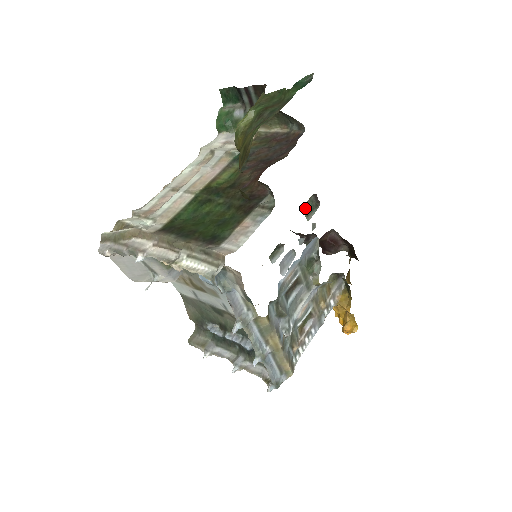
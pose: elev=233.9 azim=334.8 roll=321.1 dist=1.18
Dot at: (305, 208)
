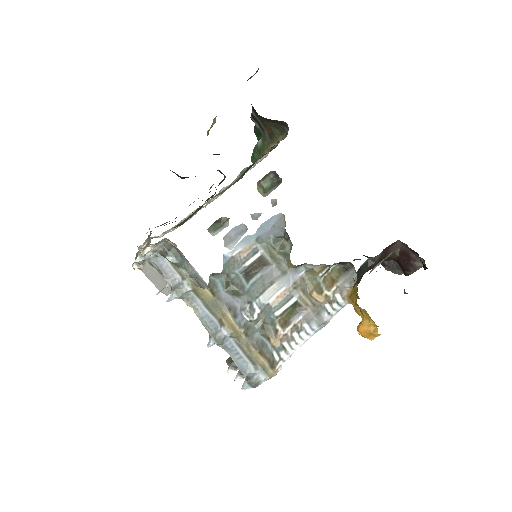
Dot at: (263, 186)
